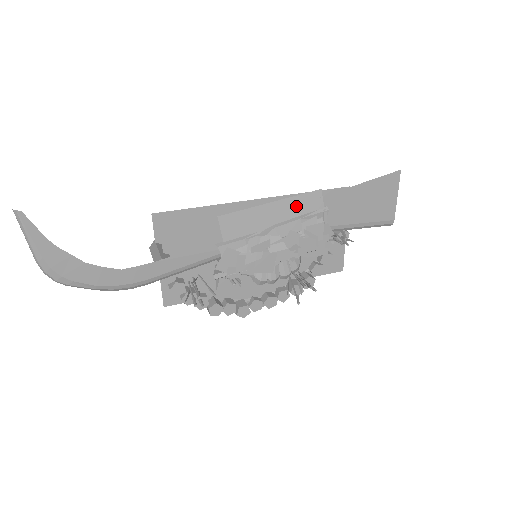
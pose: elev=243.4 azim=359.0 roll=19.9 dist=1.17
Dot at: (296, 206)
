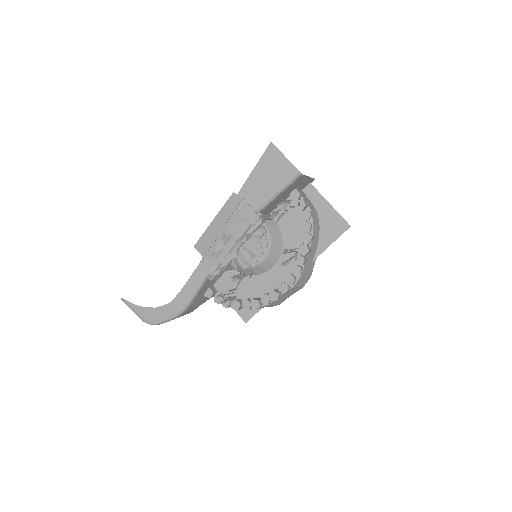
Dot at: (227, 211)
